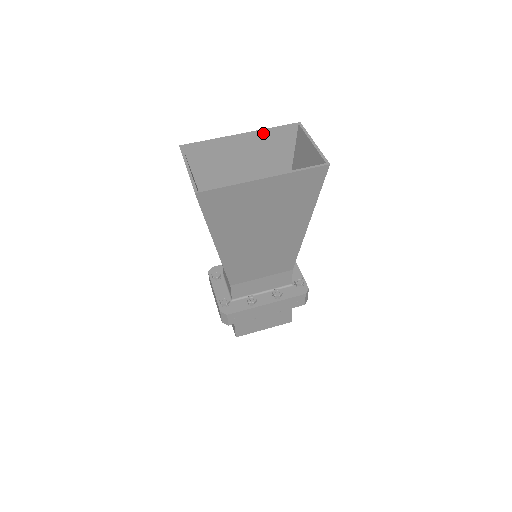
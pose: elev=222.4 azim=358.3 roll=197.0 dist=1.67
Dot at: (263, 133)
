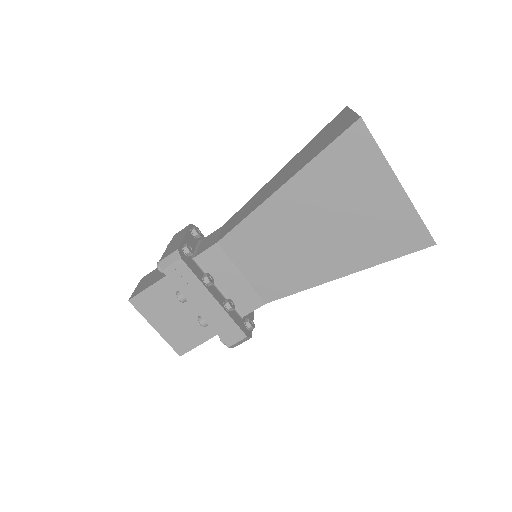
Dot at: occluded
